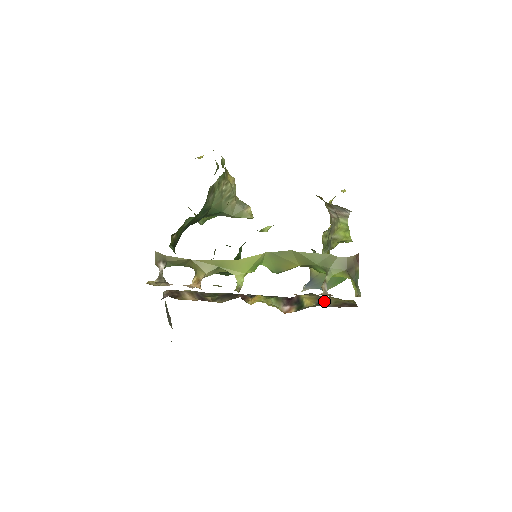
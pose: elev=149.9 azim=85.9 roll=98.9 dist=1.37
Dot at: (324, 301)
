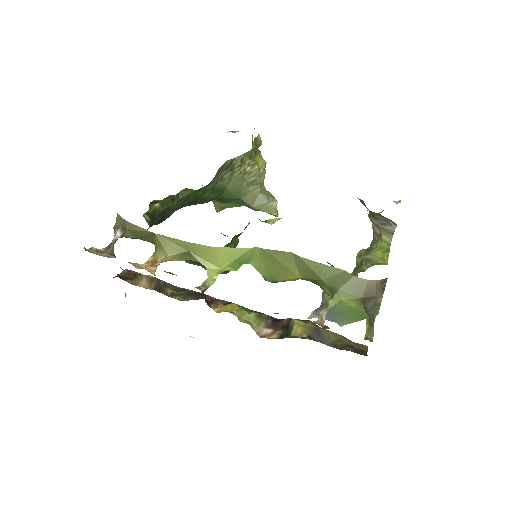
Dot at: (321, 335)
